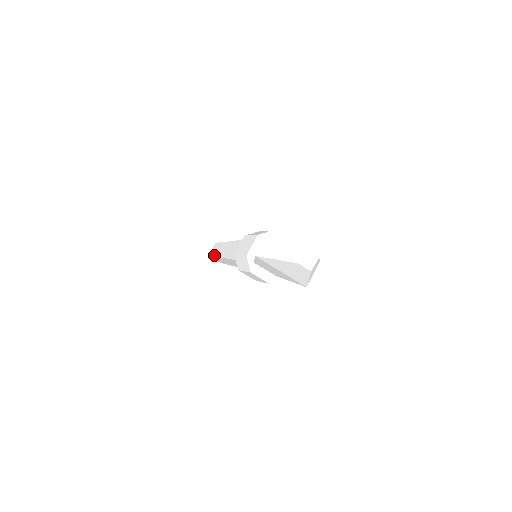
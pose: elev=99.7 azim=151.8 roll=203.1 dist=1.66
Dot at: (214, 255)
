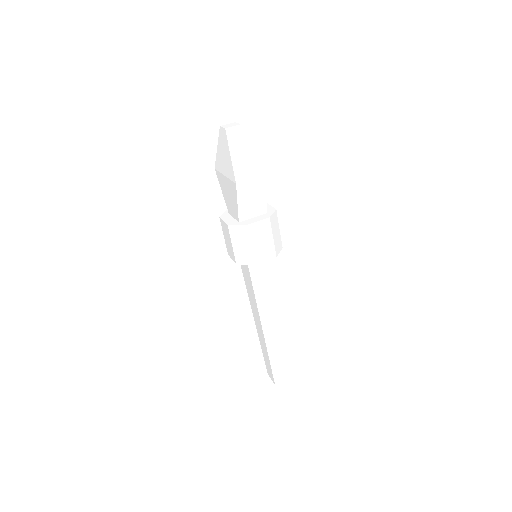
Dot at: occluded
